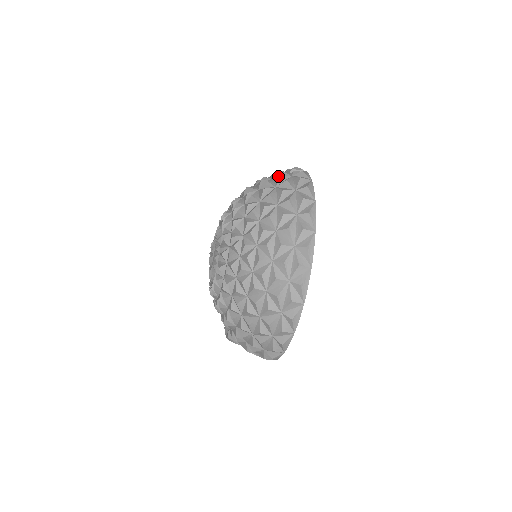
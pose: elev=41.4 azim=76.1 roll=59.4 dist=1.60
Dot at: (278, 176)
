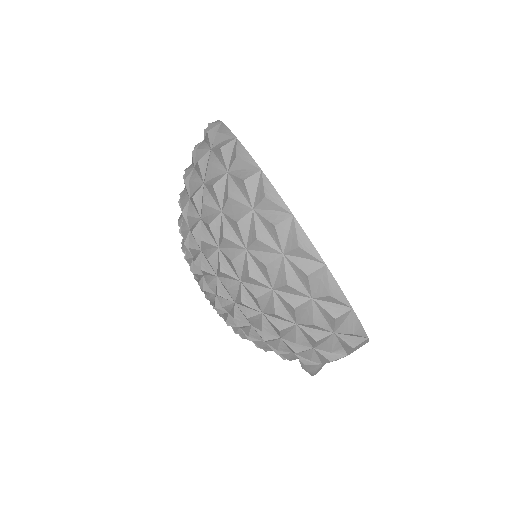
Dot at: occluded
